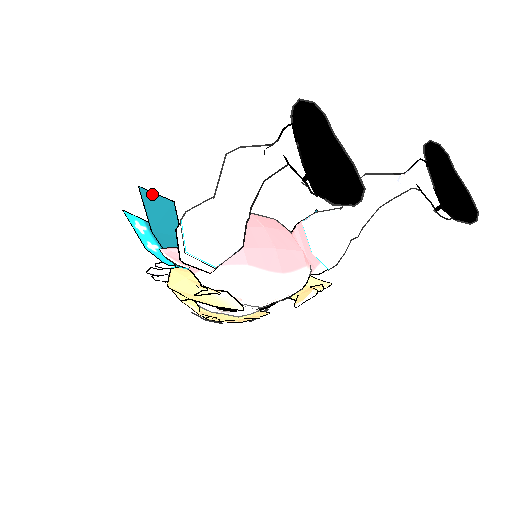
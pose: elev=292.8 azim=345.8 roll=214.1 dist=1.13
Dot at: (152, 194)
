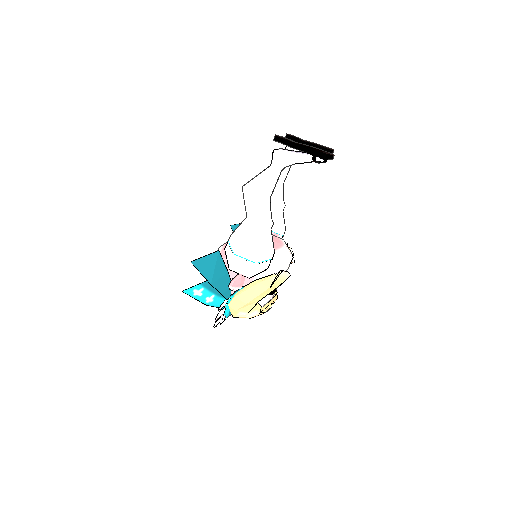
Dot at: (202, 259)
